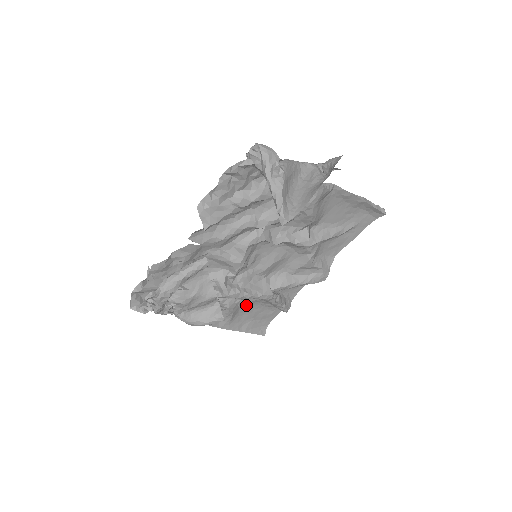
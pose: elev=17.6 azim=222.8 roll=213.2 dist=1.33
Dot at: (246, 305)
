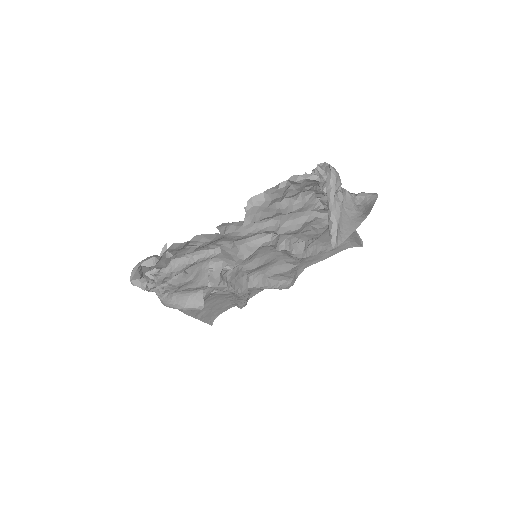
Dot at: (215, 296)
